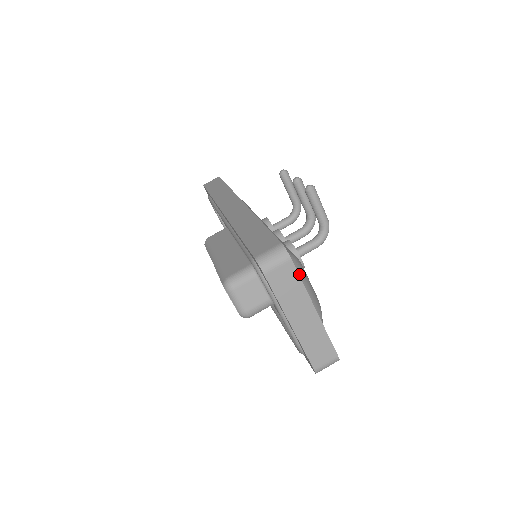
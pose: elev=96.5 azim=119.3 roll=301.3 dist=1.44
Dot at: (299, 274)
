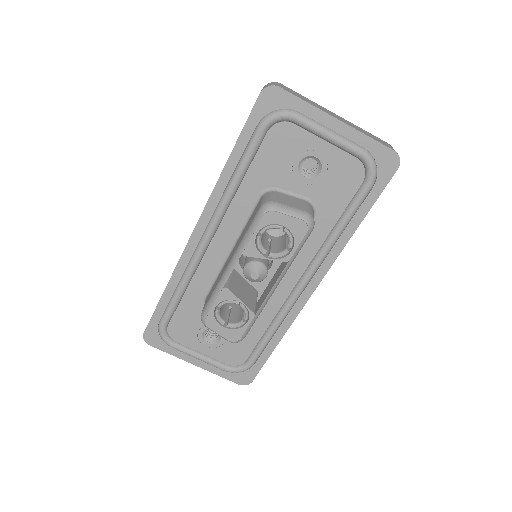
Dot at: occluded
